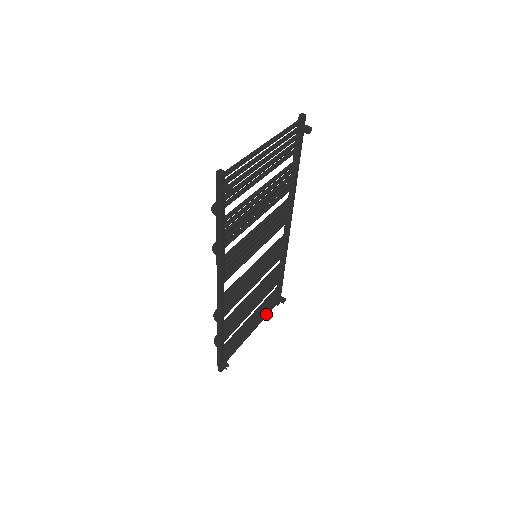
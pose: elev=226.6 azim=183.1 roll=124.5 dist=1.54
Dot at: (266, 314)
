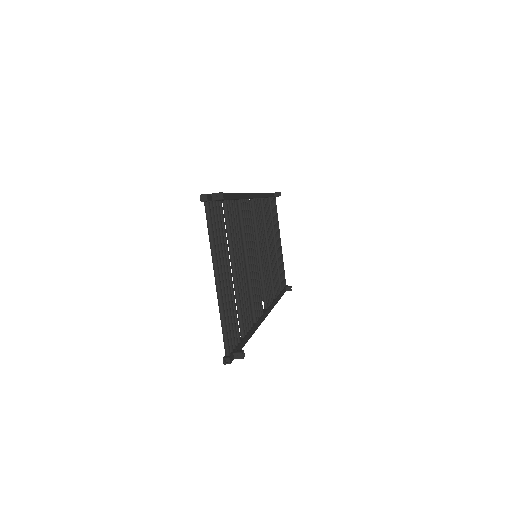
Dot at: occluded
